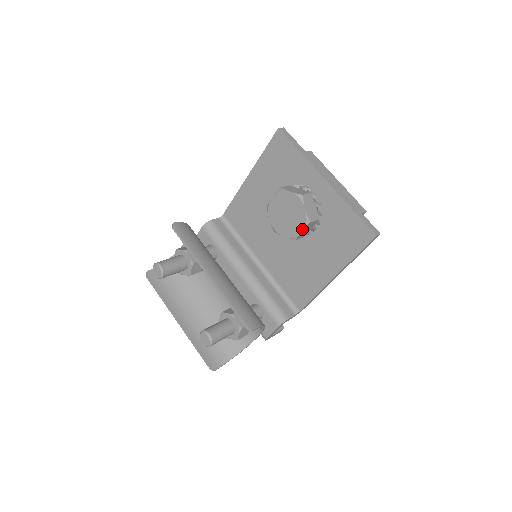
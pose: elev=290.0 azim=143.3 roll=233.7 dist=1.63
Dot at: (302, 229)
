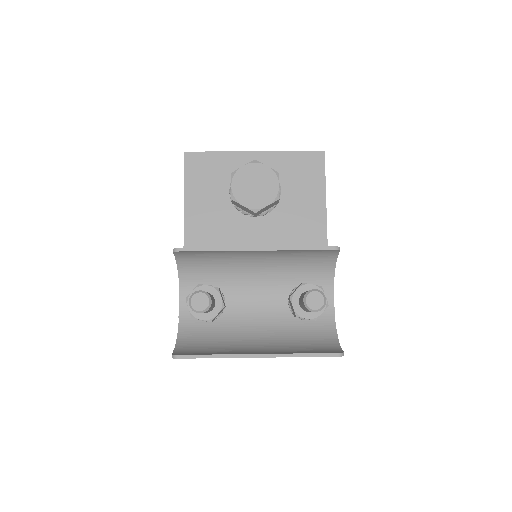
Dot at: (278, 183)
